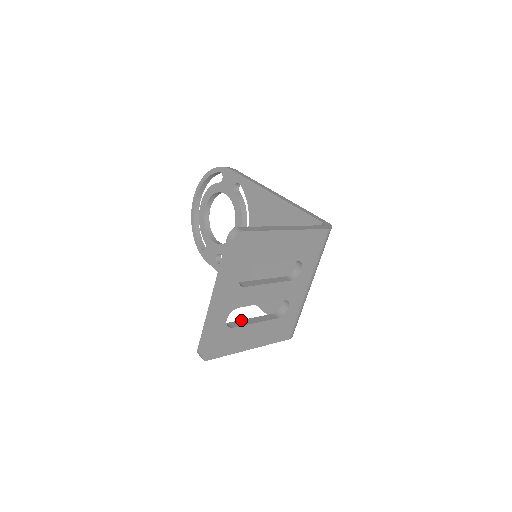
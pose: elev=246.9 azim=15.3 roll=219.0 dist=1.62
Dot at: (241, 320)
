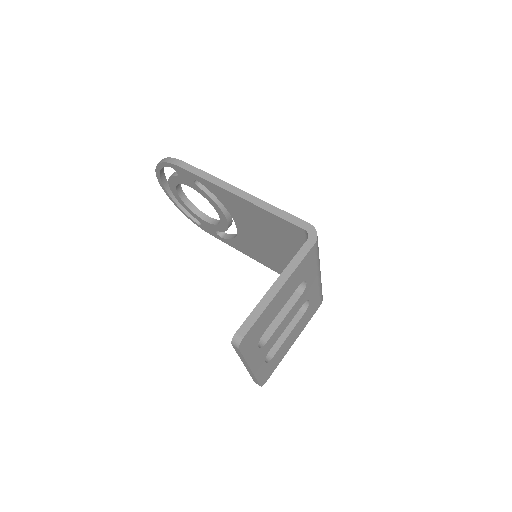
Dot at: occluded
